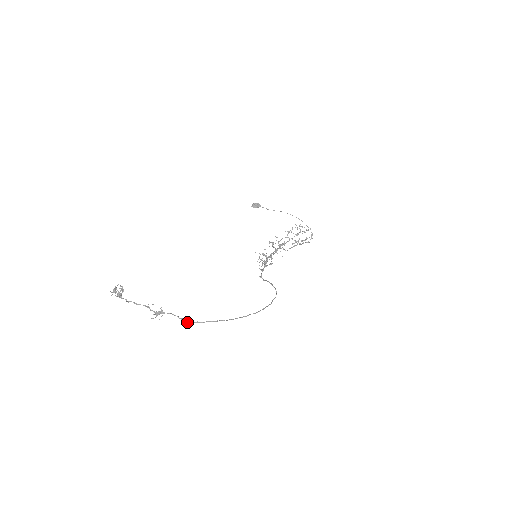
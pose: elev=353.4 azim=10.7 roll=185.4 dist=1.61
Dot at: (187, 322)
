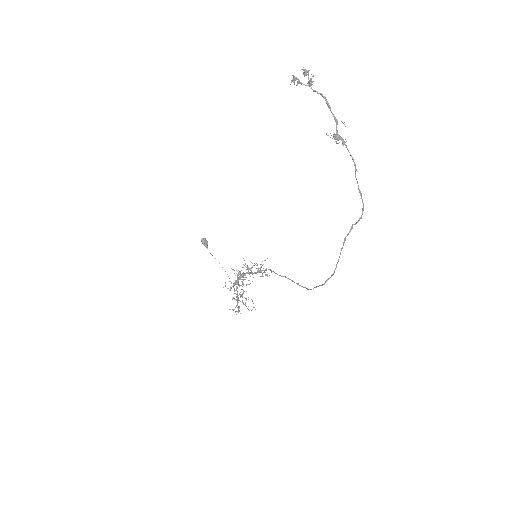
Dot at: occluded
